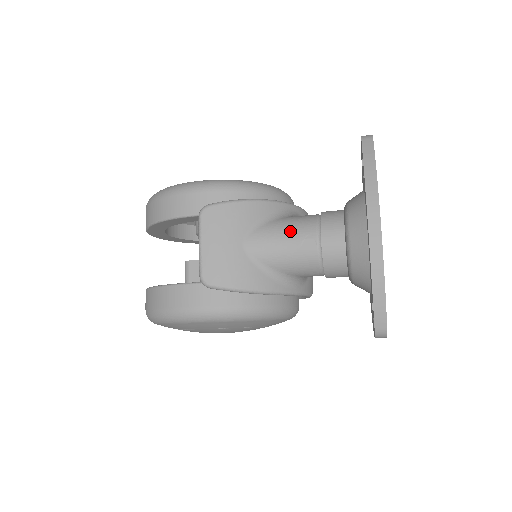
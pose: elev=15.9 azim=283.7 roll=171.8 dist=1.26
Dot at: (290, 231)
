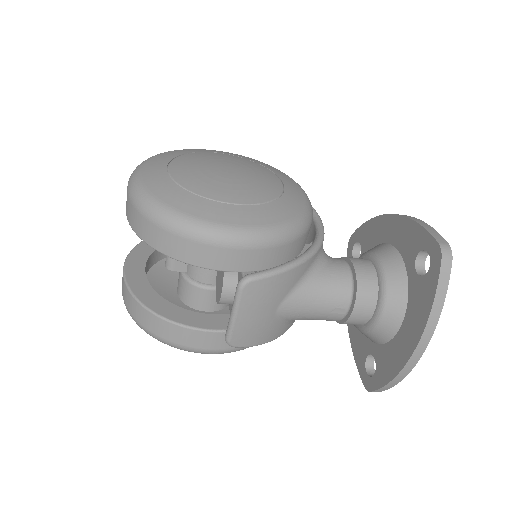
Dot at: (325, 299)
